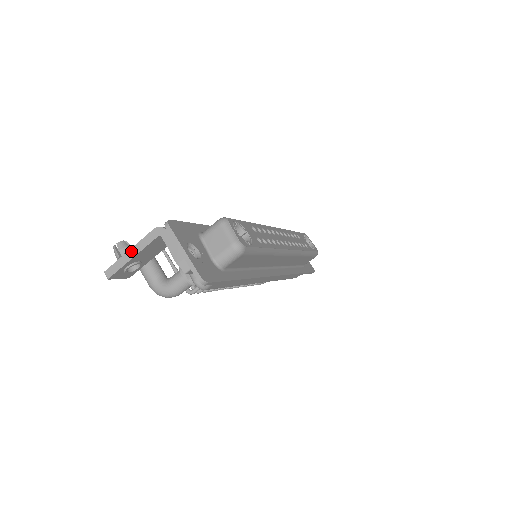
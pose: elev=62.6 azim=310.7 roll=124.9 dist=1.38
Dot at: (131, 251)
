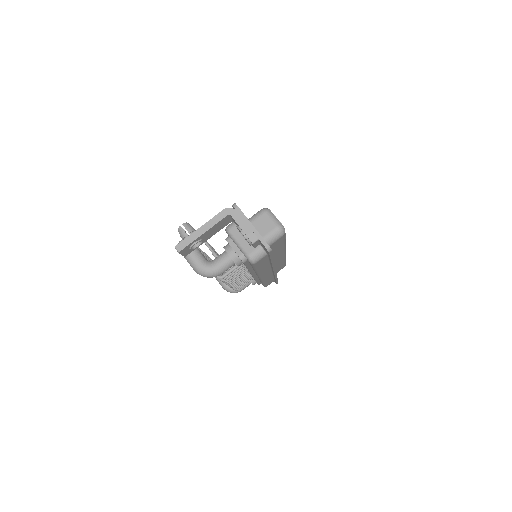
Dot at: (202, 228)
